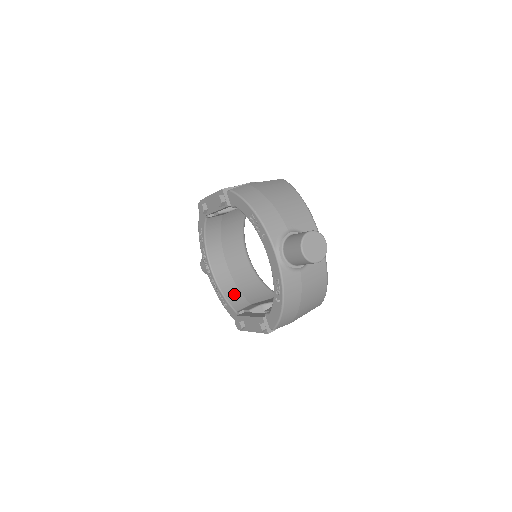
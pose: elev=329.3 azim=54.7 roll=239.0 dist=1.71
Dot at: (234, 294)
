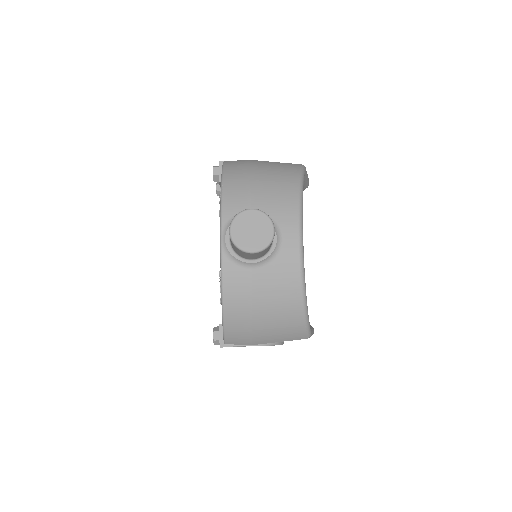
Dot at: occluded
